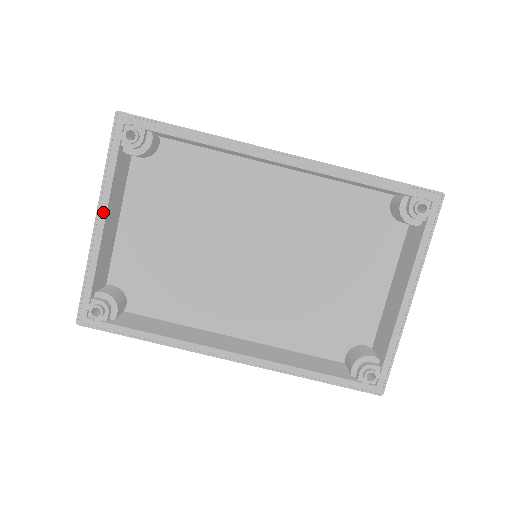
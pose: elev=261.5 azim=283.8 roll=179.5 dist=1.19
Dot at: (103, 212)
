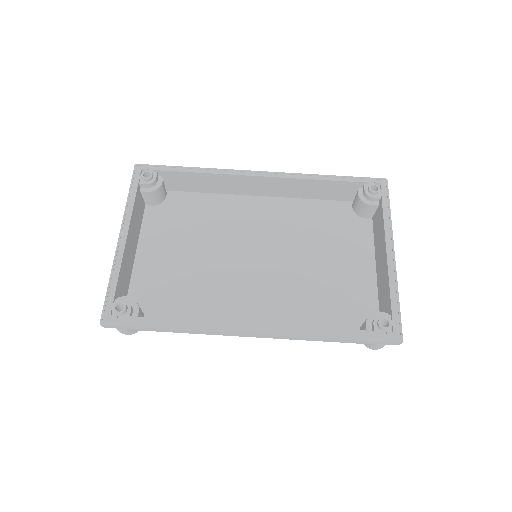
Dot at: (126, 230)
